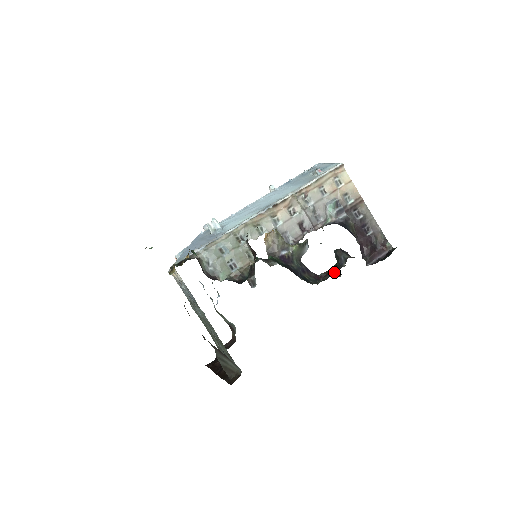
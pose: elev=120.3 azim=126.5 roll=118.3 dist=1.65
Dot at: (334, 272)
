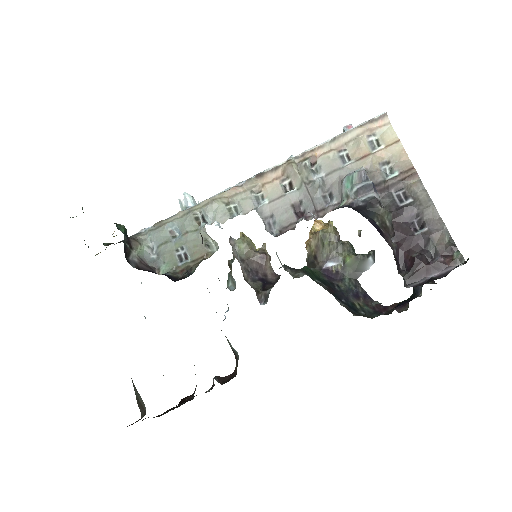
Dot at: (401, 303)
